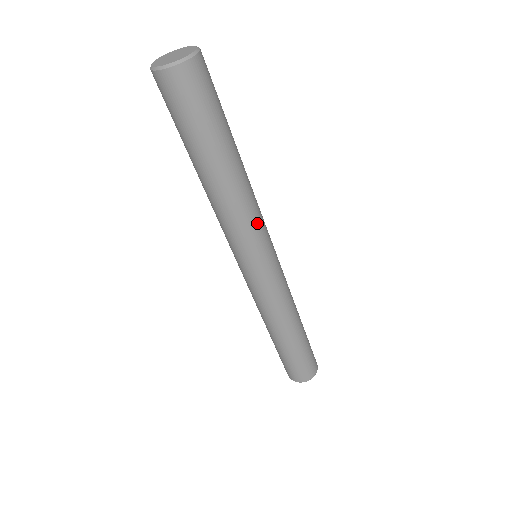
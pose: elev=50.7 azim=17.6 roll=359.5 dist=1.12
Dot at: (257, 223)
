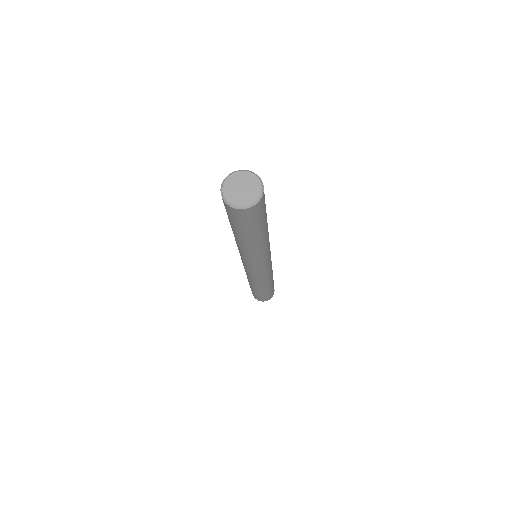
Dot at: occluded
